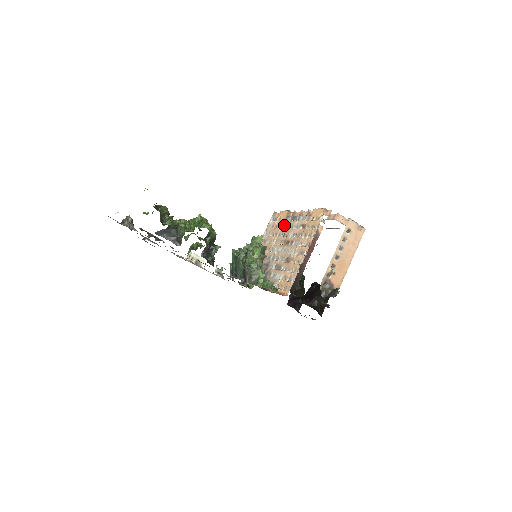
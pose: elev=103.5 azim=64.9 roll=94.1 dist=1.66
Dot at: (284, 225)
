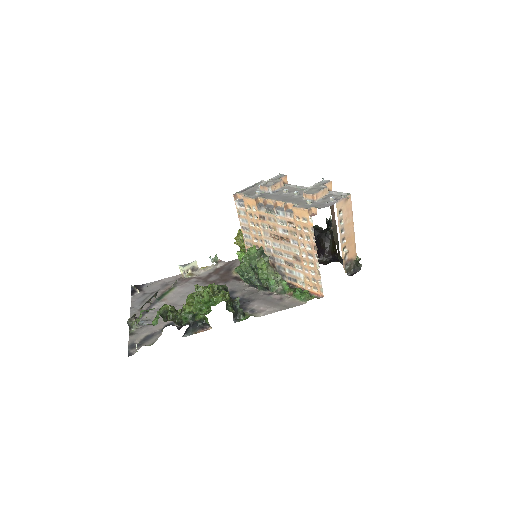
Dot at: (262, 217)
